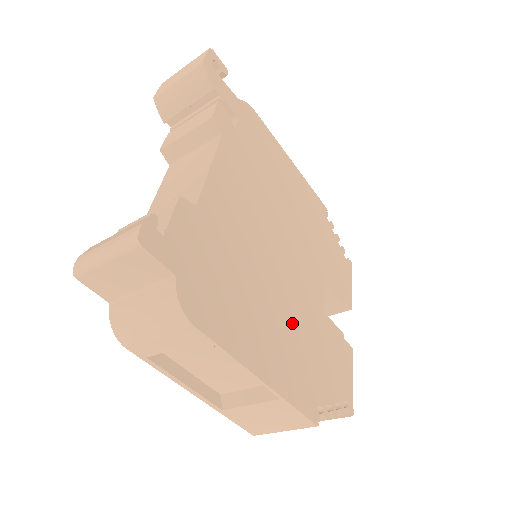
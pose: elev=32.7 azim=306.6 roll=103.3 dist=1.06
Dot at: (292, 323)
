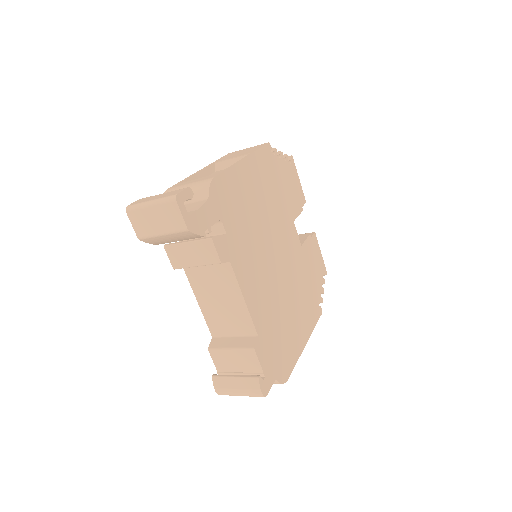
Dot at: (299, 291)
